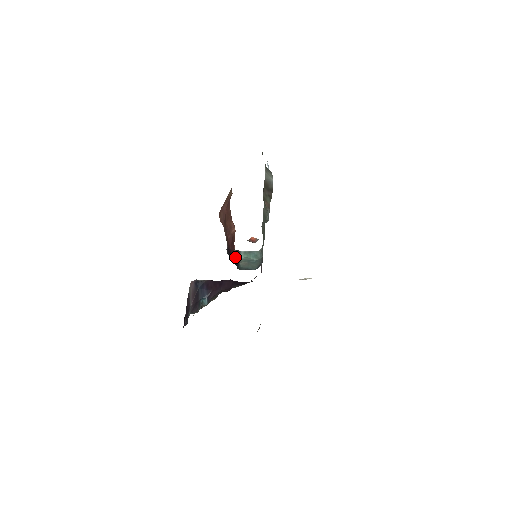
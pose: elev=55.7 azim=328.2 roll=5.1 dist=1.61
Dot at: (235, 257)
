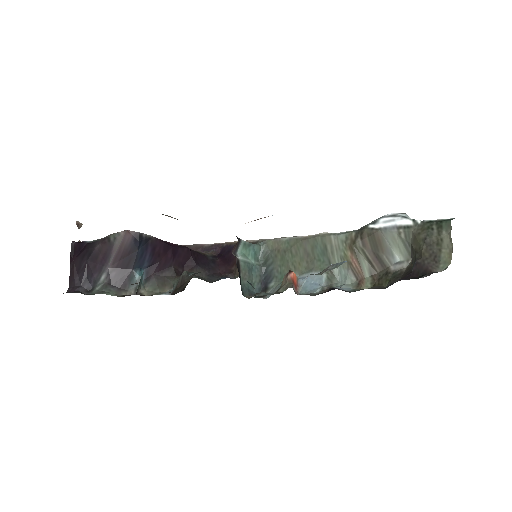
Dot at: (237, 258)
